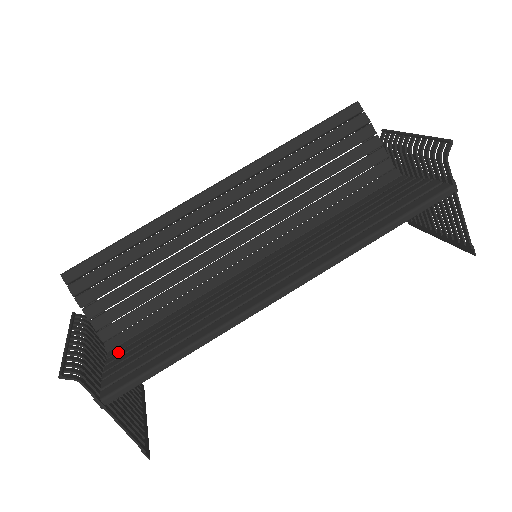
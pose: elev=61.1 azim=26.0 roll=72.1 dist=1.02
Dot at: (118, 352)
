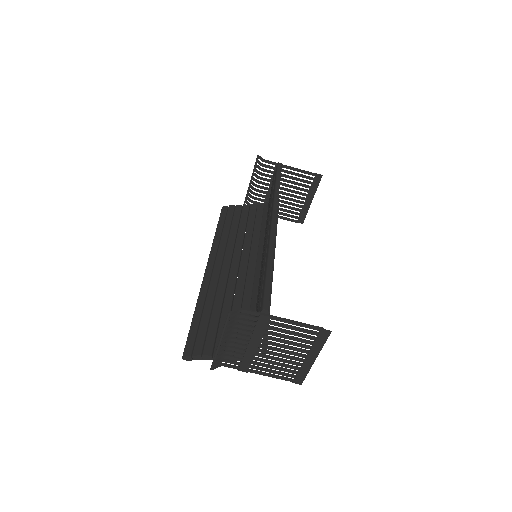
Dot at: occluded
